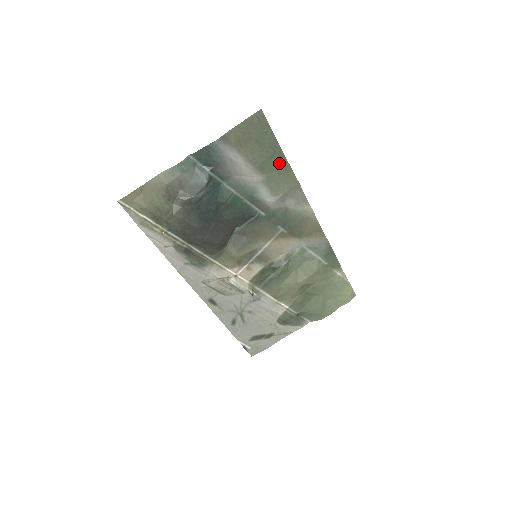
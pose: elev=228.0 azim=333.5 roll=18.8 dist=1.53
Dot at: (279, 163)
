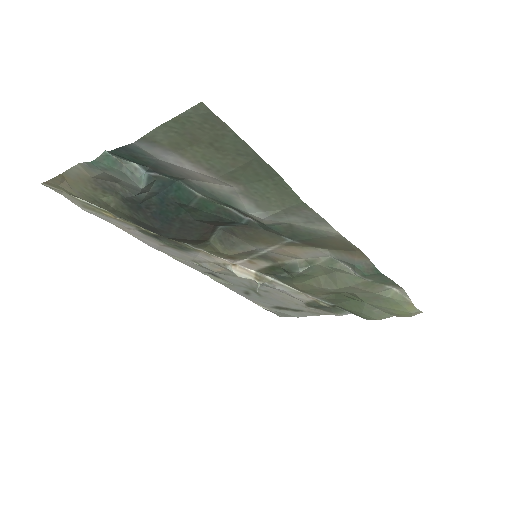
Dot at: (263, 174)
